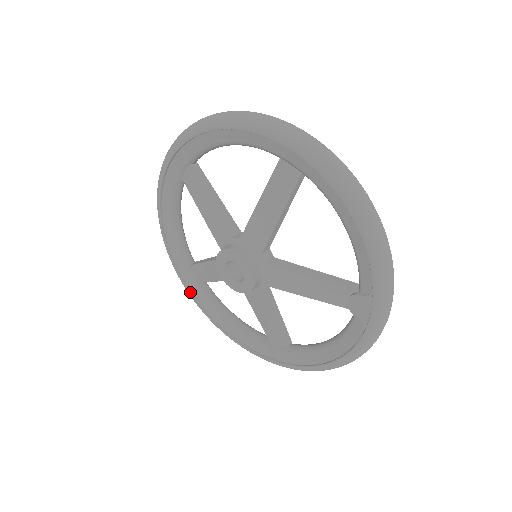
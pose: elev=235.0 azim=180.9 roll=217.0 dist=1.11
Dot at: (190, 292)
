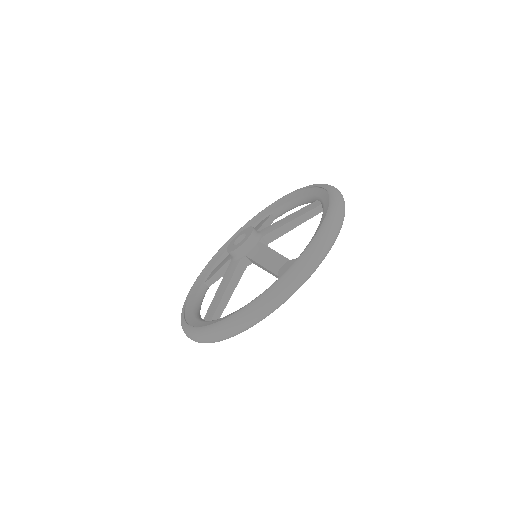
Dot at: (193, 286)
